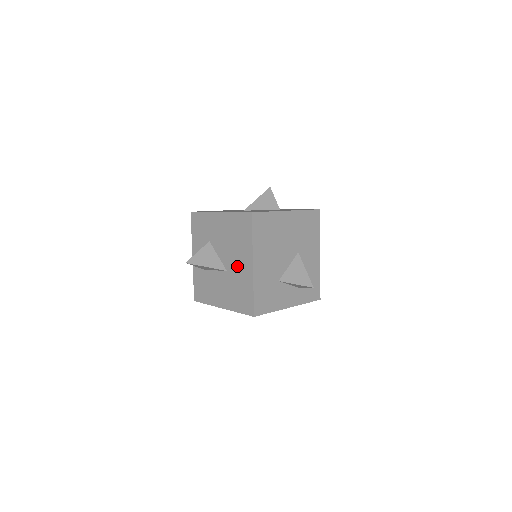
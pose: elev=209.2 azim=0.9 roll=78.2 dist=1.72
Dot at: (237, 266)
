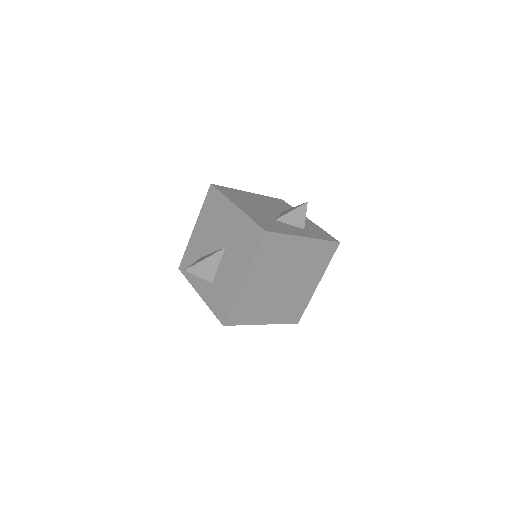
Dot at: (228, 229)
